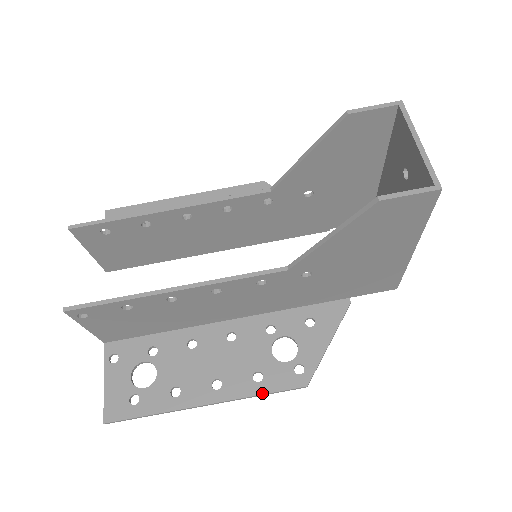
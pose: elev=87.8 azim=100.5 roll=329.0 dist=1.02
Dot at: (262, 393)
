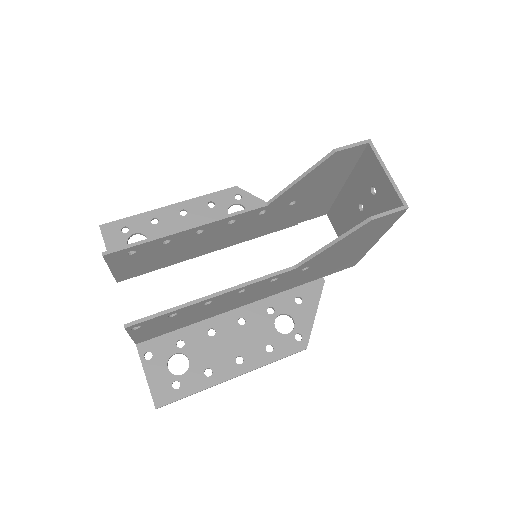
Dot at: (275, 360)
